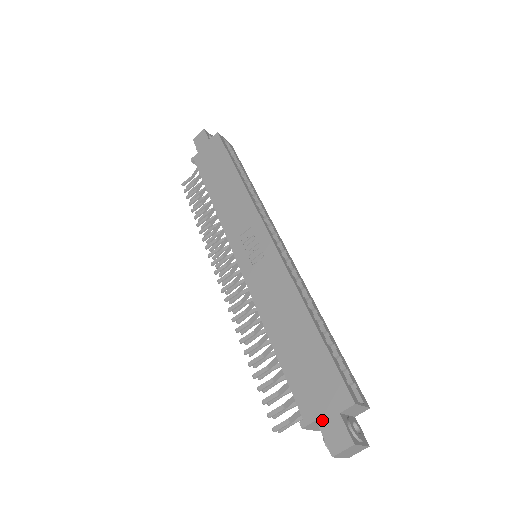
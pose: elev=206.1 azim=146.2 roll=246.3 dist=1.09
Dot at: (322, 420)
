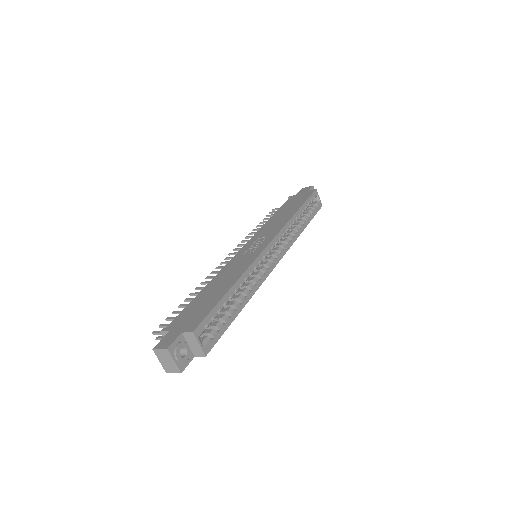
Dot at: (172, 332)
